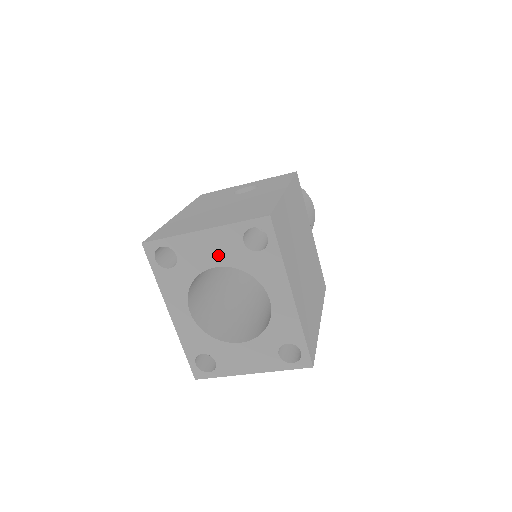
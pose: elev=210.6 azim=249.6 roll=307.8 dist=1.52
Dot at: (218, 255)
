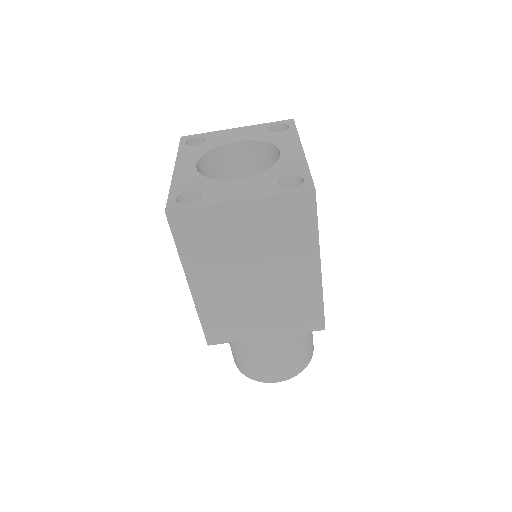
Dot at: (243, 136)
